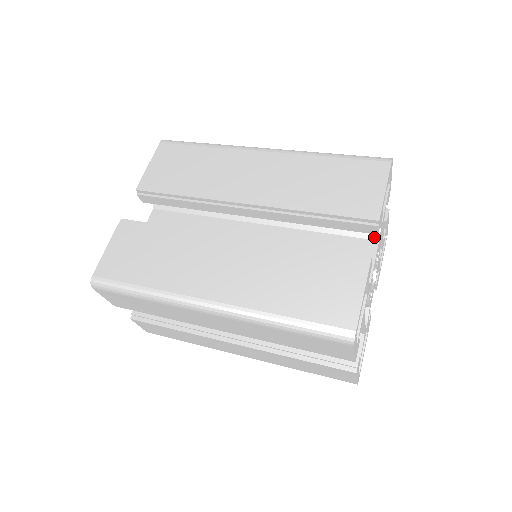
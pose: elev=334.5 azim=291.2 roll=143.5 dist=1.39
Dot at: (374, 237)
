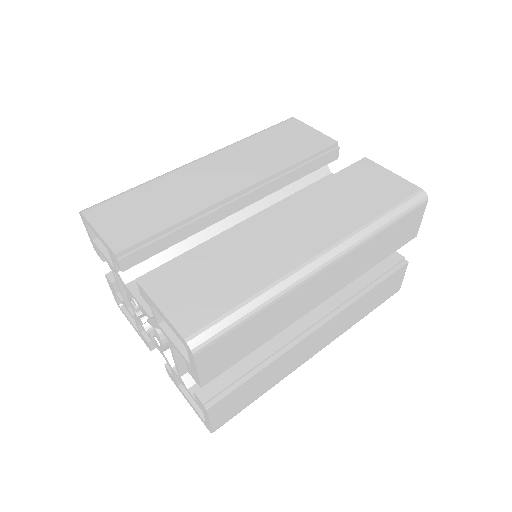
Dot at: (327, 172)
